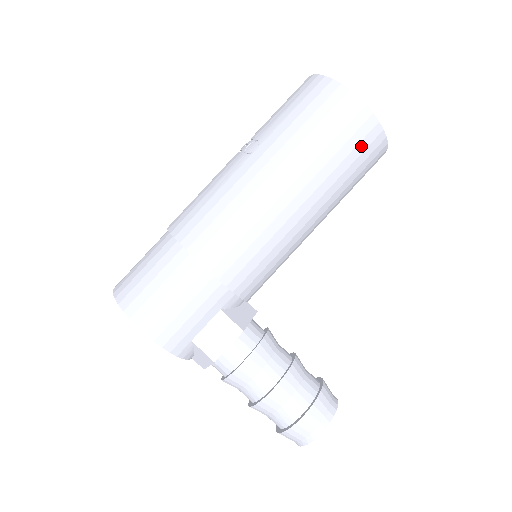
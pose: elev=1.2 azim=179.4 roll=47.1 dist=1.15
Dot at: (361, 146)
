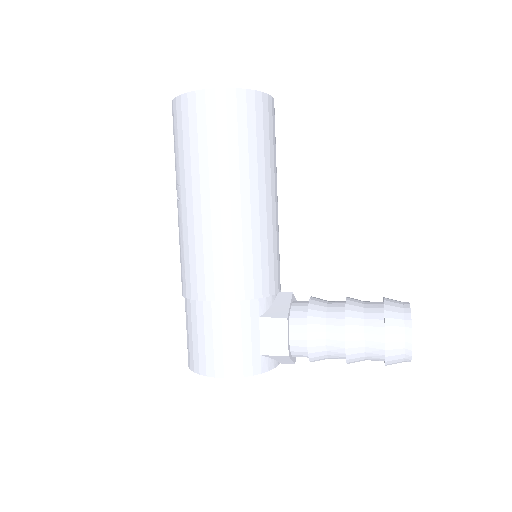
Dot at: (241, 117)
